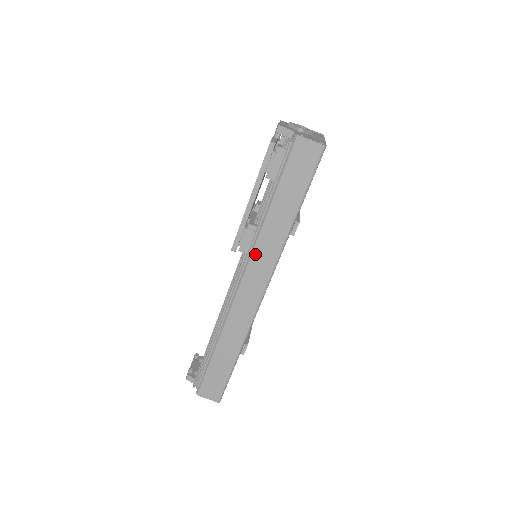
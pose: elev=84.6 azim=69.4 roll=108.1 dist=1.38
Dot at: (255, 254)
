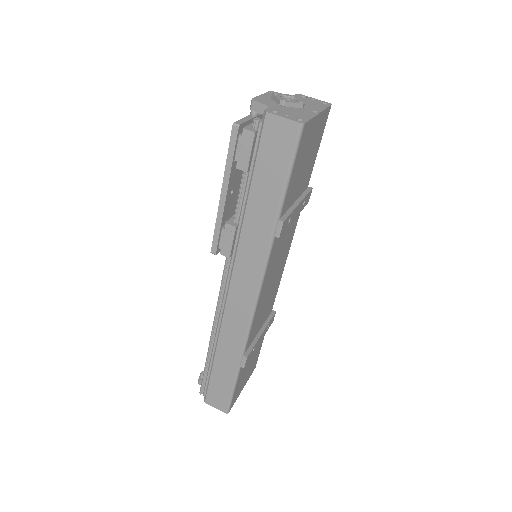
Dot at: (239, 258)
